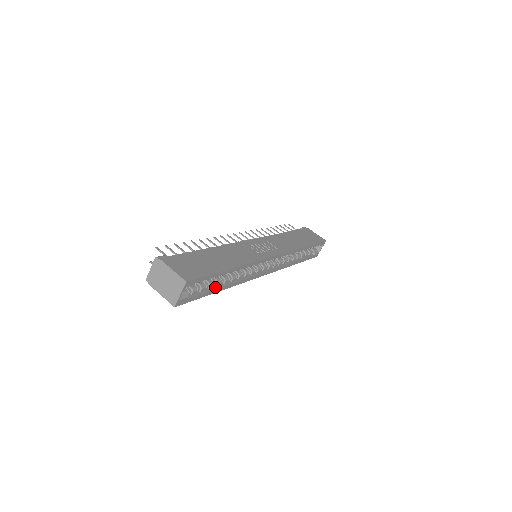
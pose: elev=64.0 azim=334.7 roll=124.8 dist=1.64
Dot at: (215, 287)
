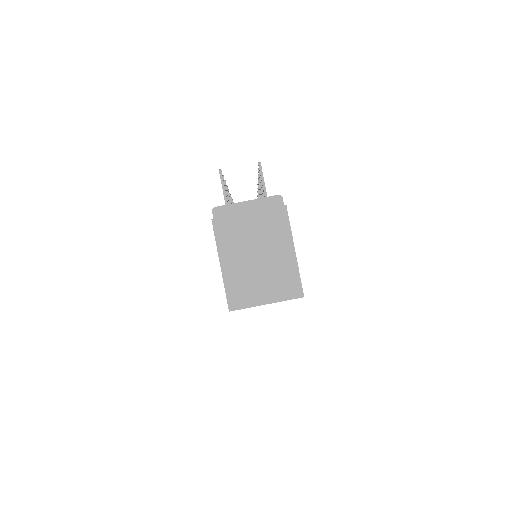
Dot at: occluded
